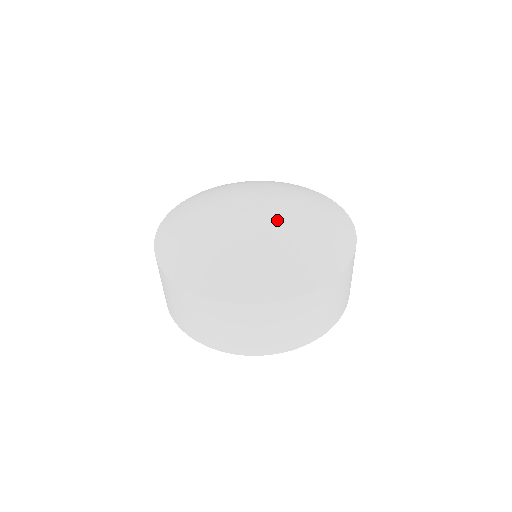
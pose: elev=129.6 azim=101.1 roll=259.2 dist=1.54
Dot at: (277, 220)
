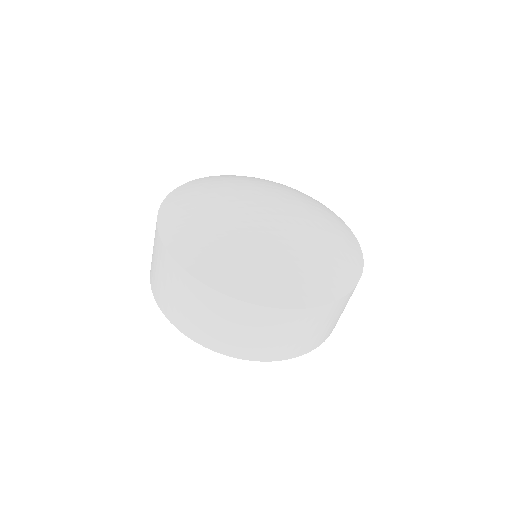
Dot at: (296, 224)
